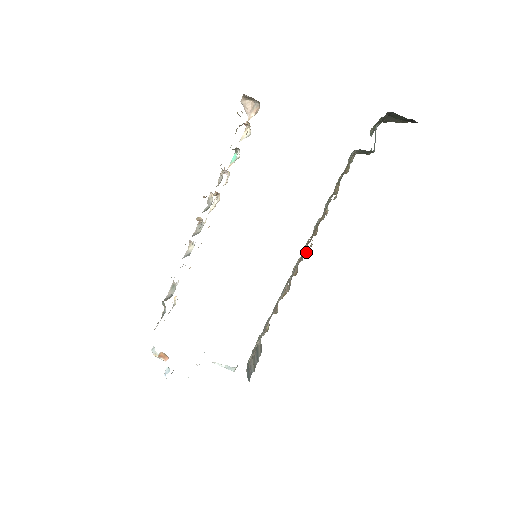
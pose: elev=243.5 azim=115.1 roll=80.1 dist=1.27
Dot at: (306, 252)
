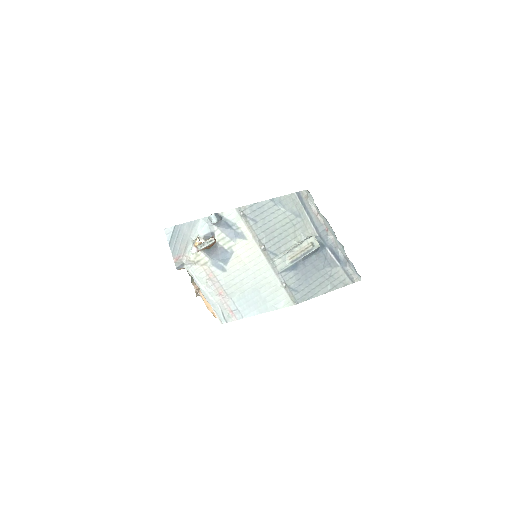
Dot at: occluded
